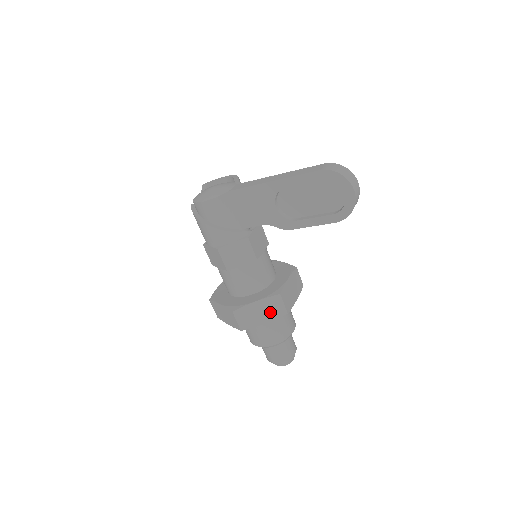
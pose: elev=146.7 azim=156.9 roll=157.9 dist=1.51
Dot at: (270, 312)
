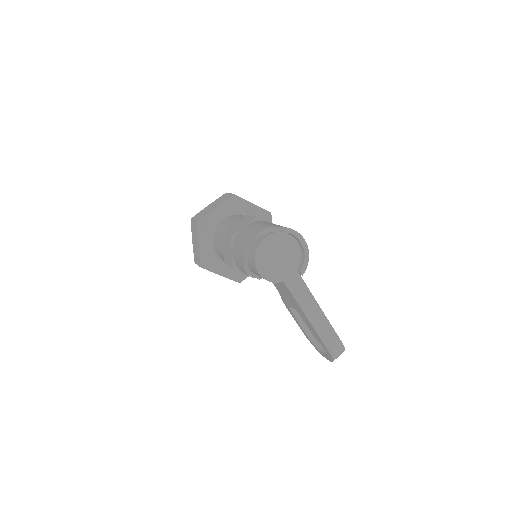
Dot at: occluded
